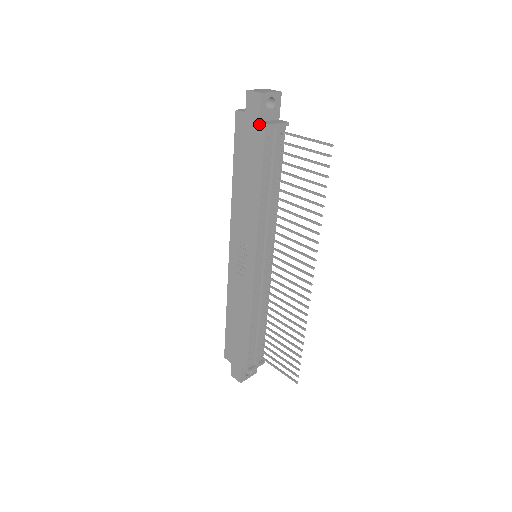
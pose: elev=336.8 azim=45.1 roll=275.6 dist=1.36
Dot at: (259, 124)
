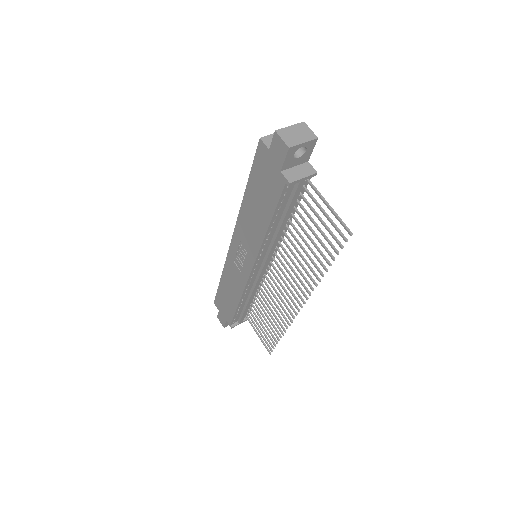
Dot at: (280, 174)
